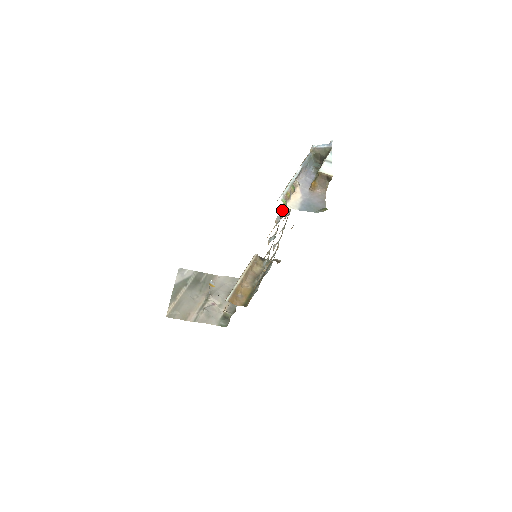
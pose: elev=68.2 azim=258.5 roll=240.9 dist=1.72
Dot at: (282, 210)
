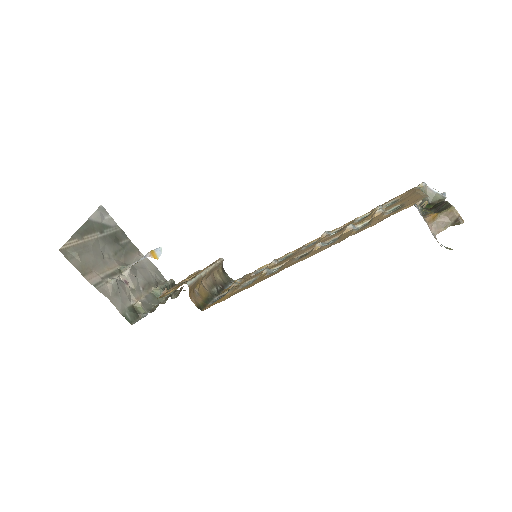
Dot at: (364, 220)
